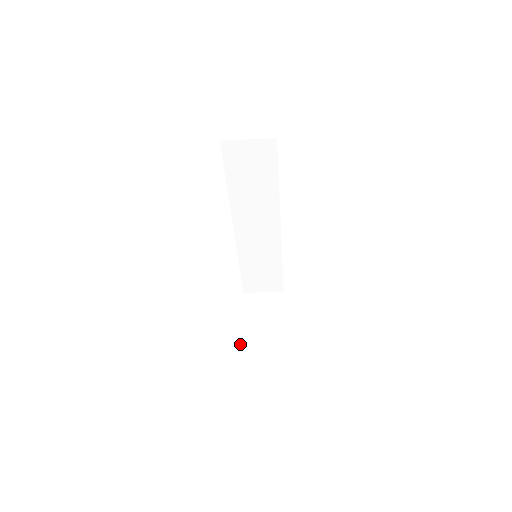
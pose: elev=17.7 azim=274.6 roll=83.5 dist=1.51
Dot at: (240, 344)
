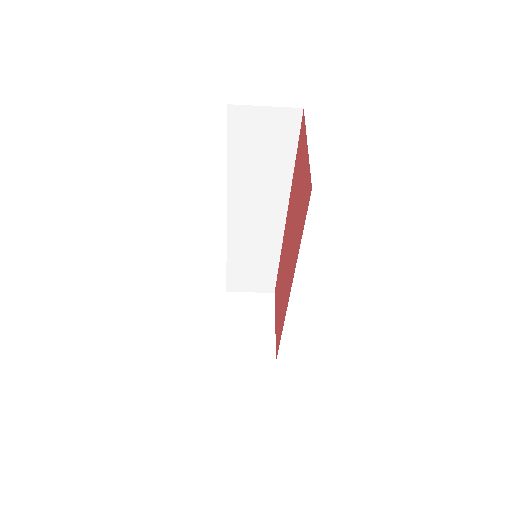
Dot at: (223, 356)
